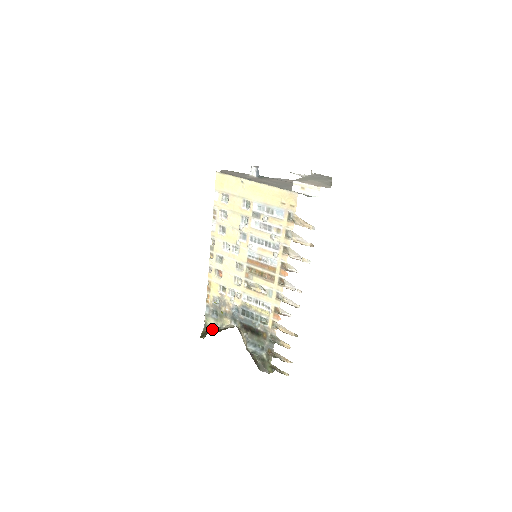
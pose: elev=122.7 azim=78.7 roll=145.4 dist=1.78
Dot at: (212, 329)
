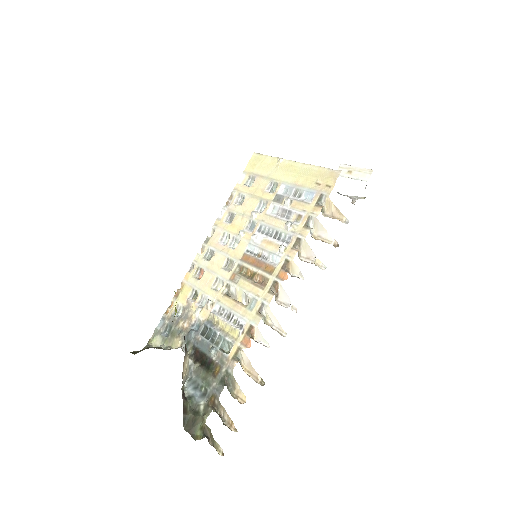
Dot at: (152, 347)
